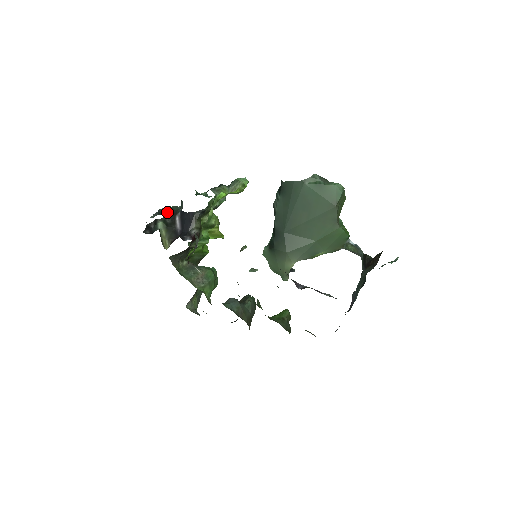
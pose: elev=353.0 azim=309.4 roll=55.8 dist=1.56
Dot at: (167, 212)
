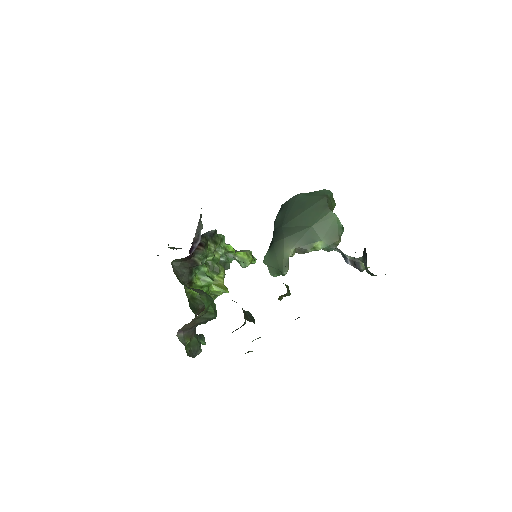
Dot at: occluded
